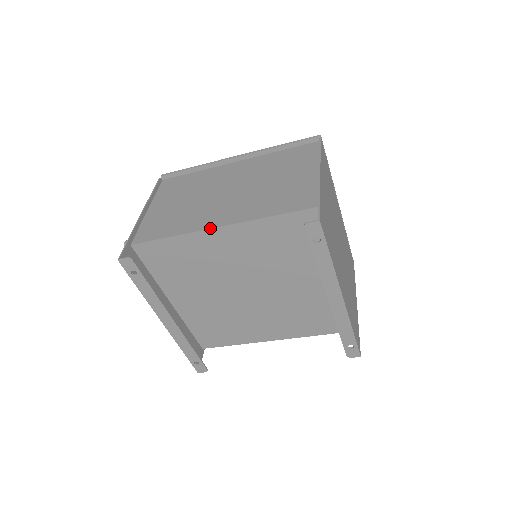
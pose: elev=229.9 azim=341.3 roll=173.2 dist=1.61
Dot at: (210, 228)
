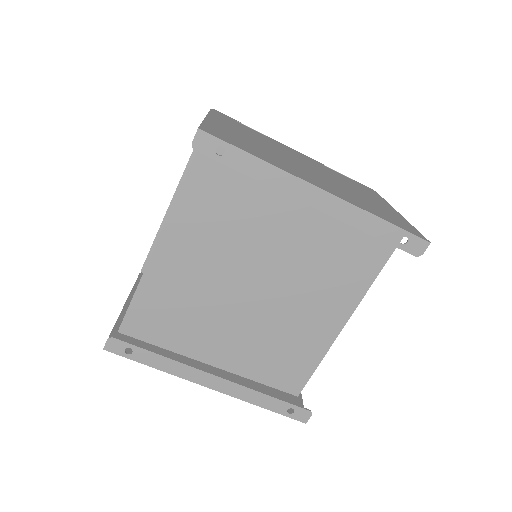
Dot at: (154, 248)
